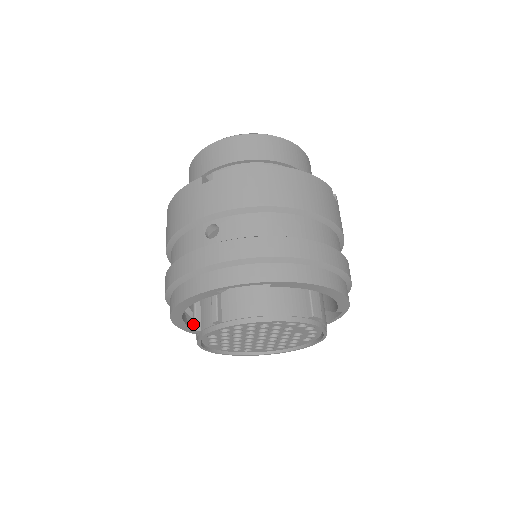
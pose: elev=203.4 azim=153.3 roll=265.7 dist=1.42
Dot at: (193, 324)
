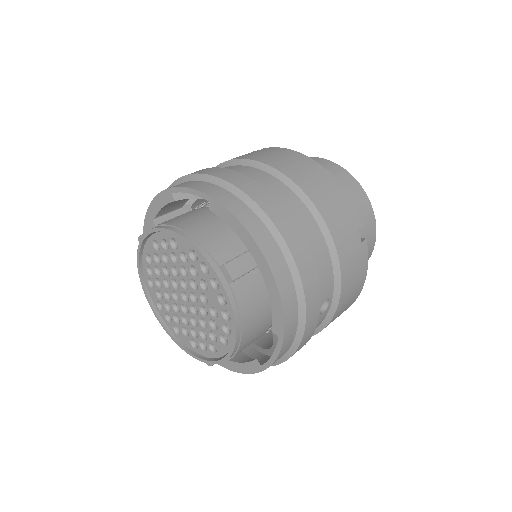
Dot at: occluded
